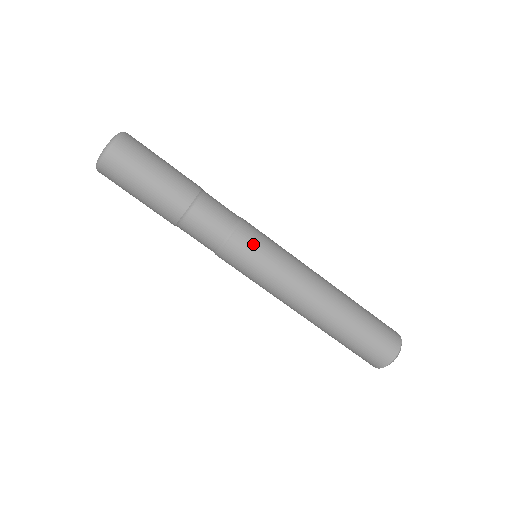
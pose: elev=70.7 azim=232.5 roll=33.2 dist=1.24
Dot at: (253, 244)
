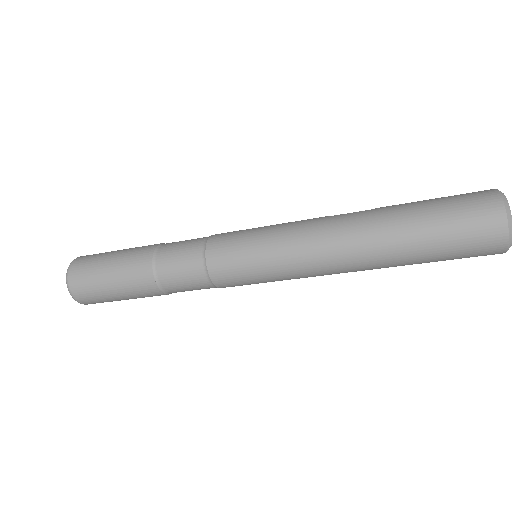
Dot at: (239, 283)
